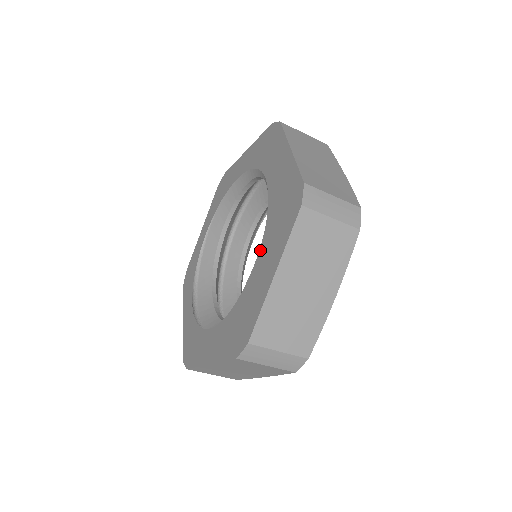
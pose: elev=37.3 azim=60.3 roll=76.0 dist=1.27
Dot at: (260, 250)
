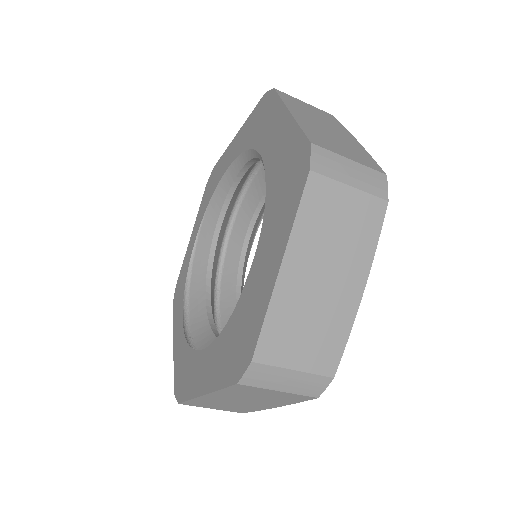
Dot at: (259, 240)
